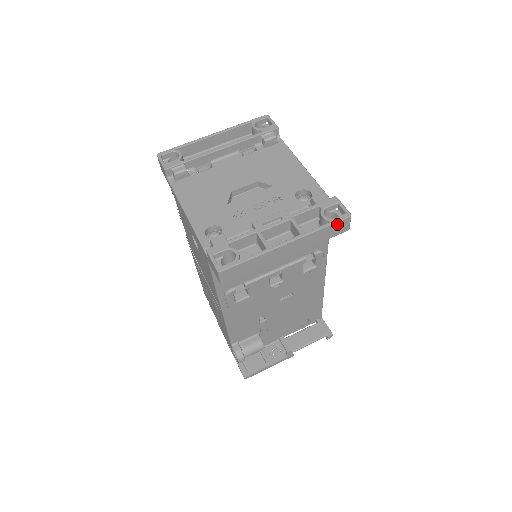
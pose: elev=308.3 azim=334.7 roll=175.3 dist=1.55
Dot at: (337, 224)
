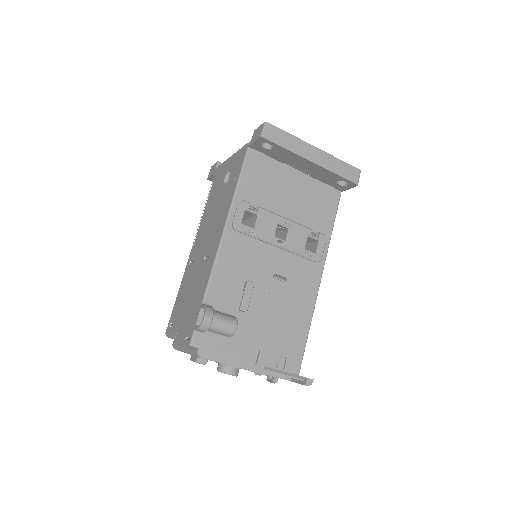
Dot at: (351, 168)
